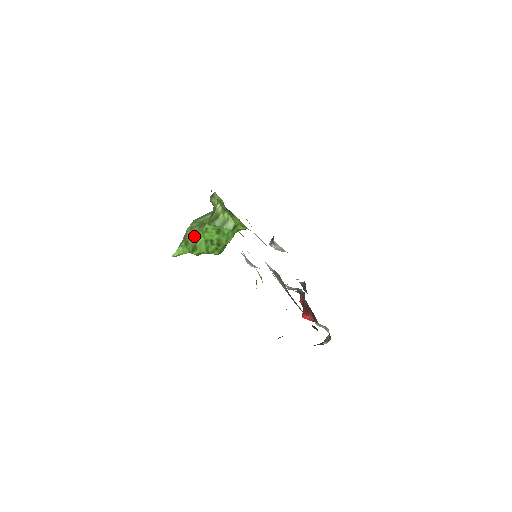
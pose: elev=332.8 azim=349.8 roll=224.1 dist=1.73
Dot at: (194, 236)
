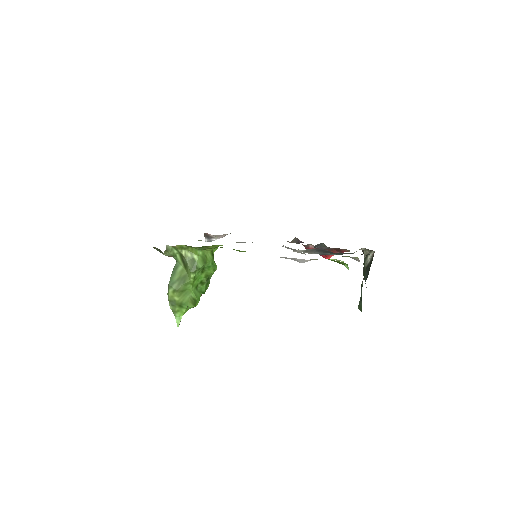
Dot at: (184, 294)
